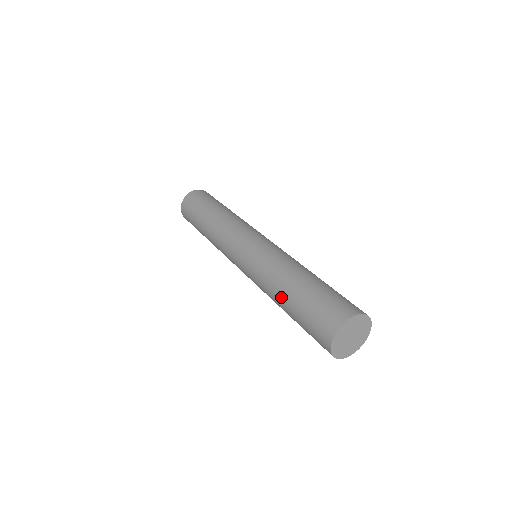
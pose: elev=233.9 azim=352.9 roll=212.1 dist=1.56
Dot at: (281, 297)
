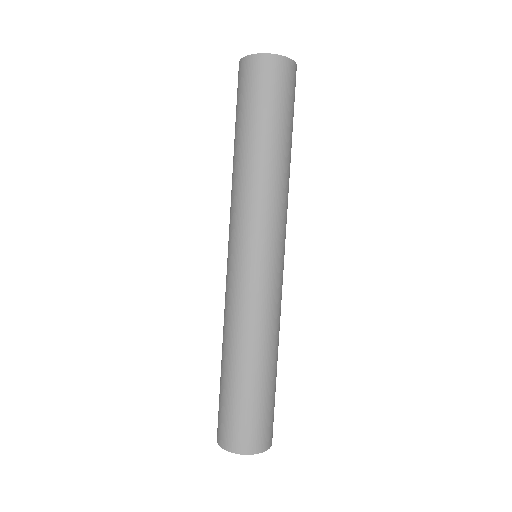
Dot at: (226, 358)
